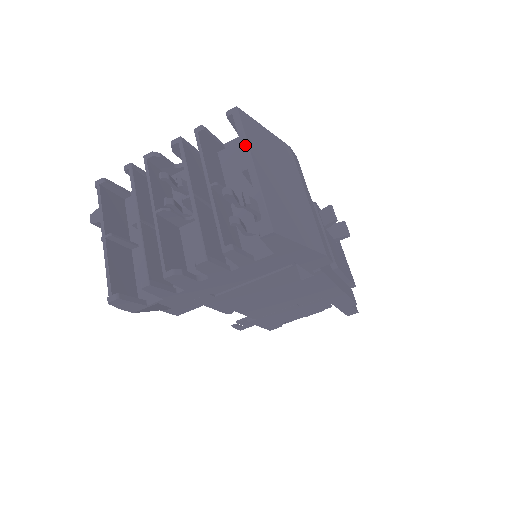
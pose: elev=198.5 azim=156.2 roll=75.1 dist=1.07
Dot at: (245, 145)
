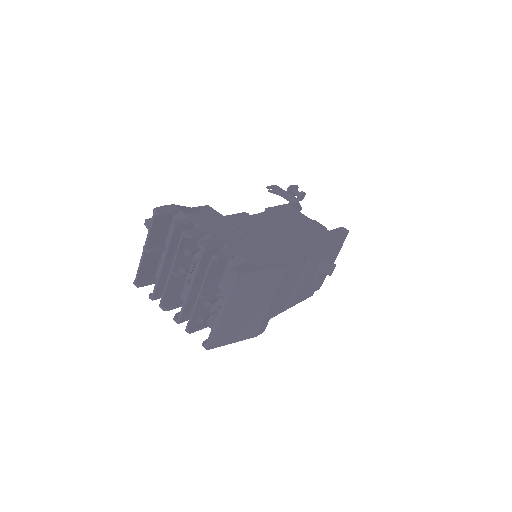
Dot at: (226, 300)
